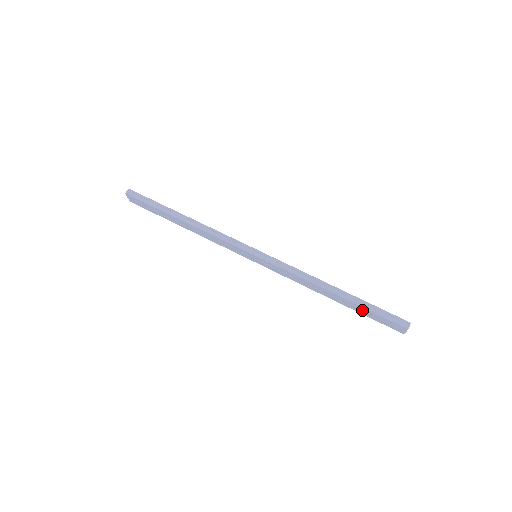
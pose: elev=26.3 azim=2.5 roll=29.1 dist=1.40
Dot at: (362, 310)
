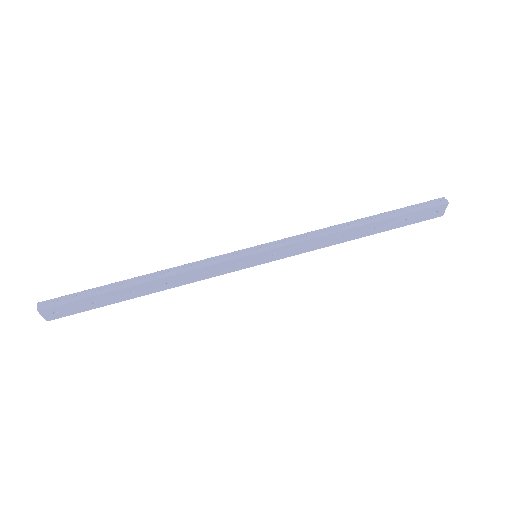
Dot at: (397, 222)
